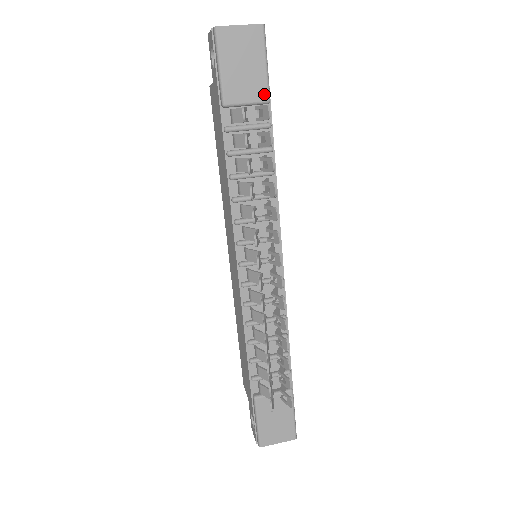
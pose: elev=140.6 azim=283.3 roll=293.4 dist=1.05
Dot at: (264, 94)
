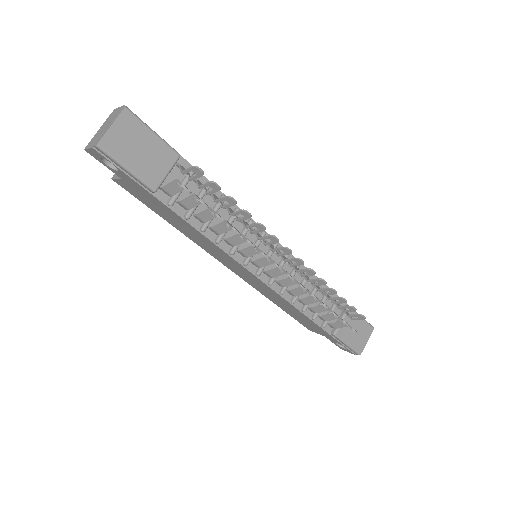
Dot at: (172, 154)
